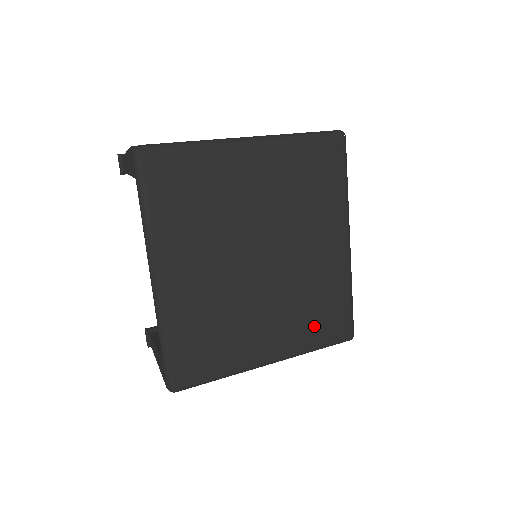
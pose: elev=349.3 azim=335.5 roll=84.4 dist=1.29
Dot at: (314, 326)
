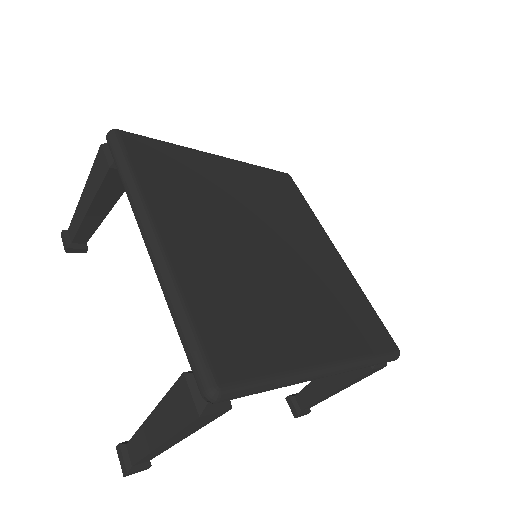
Dot at: (353, 329)
